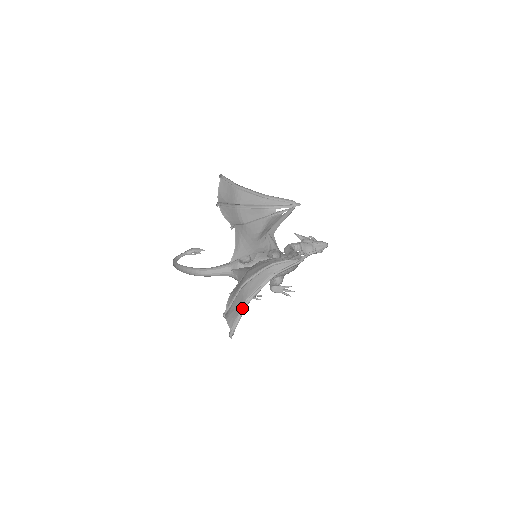
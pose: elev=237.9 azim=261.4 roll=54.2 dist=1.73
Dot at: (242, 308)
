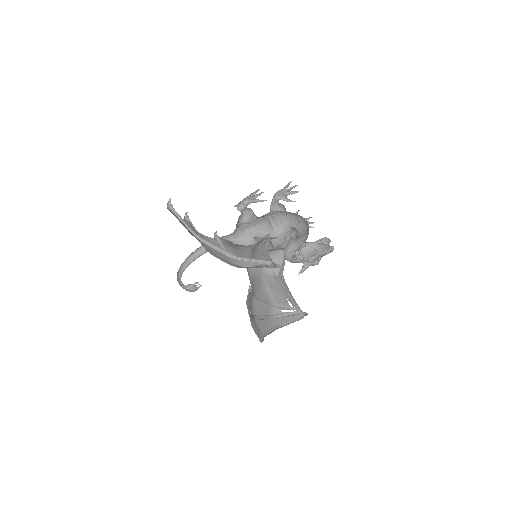
Dot at: (261, 335)
